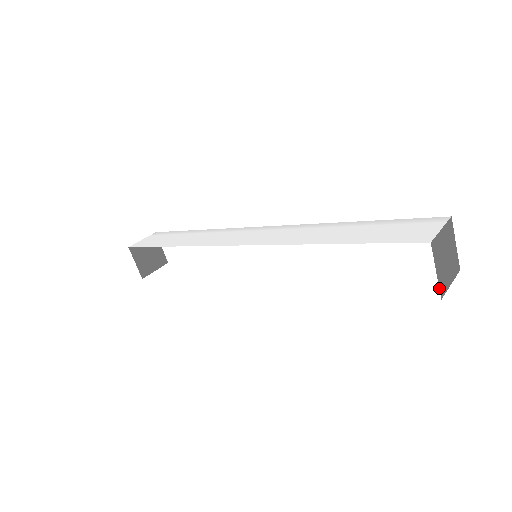
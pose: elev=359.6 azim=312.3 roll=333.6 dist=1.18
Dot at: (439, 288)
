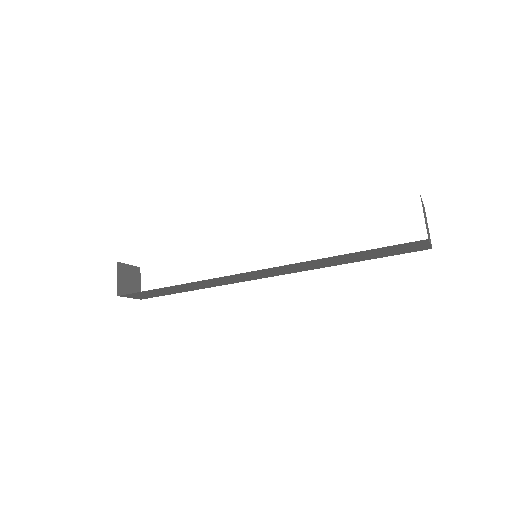
Dot at: occluded
